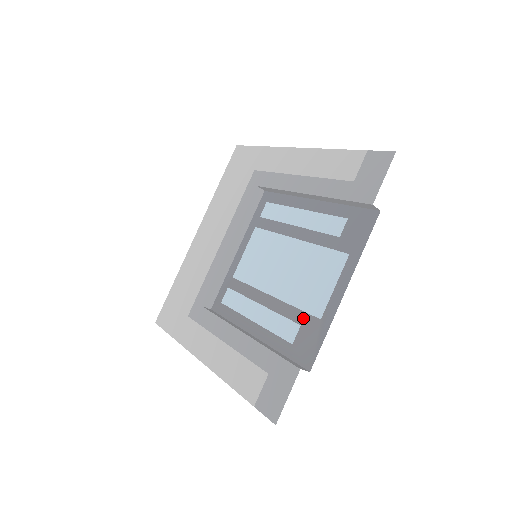
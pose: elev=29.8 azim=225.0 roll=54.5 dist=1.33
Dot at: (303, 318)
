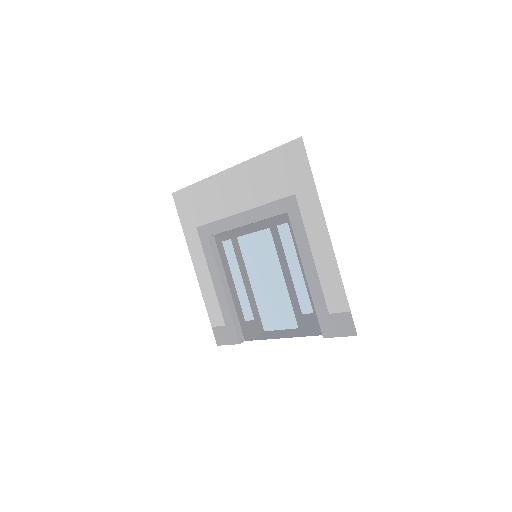
Dot at: (258, 319)
